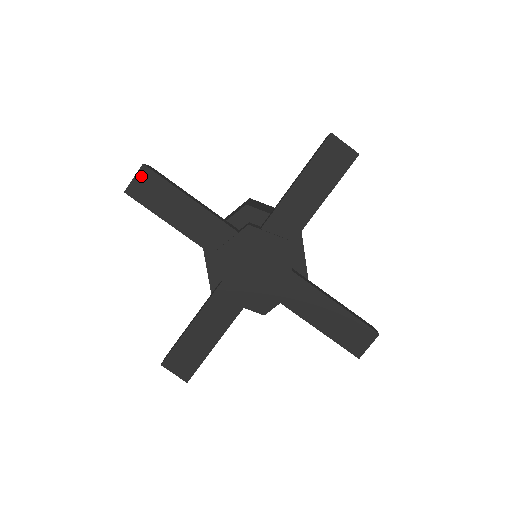
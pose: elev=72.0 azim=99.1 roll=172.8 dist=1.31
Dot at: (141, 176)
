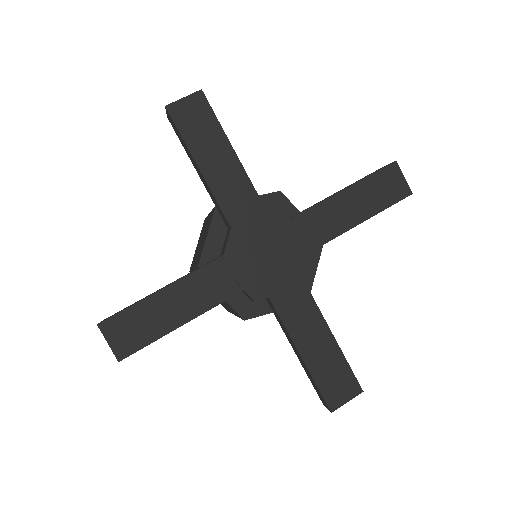
Dot at: (193, 100)
